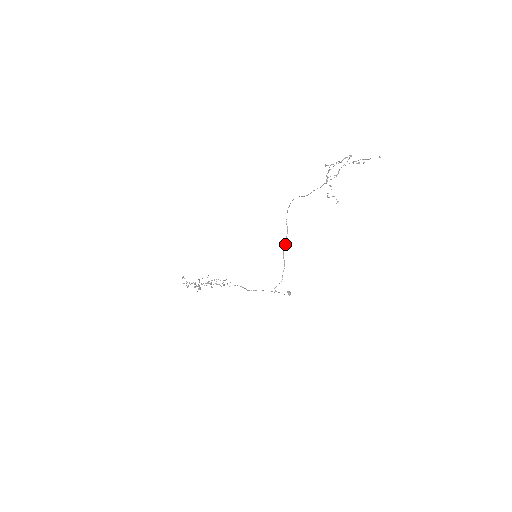
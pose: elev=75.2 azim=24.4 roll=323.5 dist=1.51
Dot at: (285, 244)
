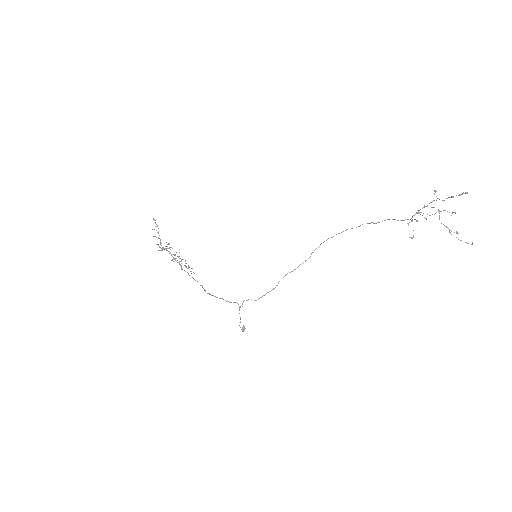
Dot at: (294, 269)
